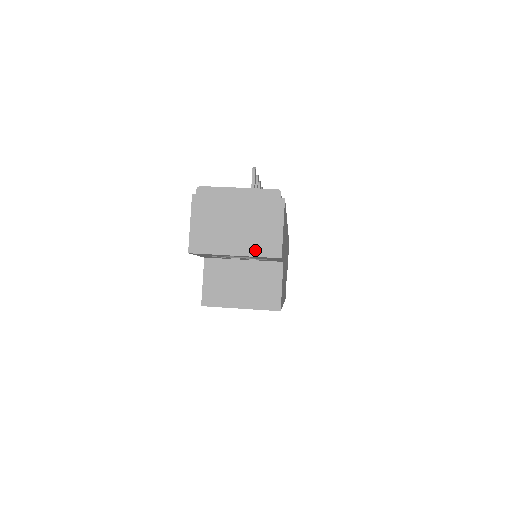
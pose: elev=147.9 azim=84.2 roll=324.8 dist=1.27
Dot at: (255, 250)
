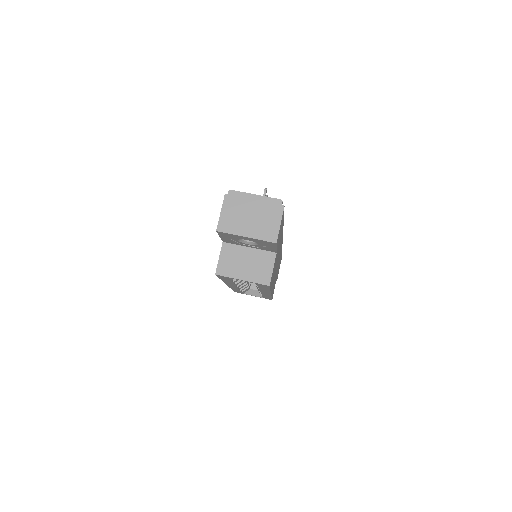
Dot at: (260, 236)
